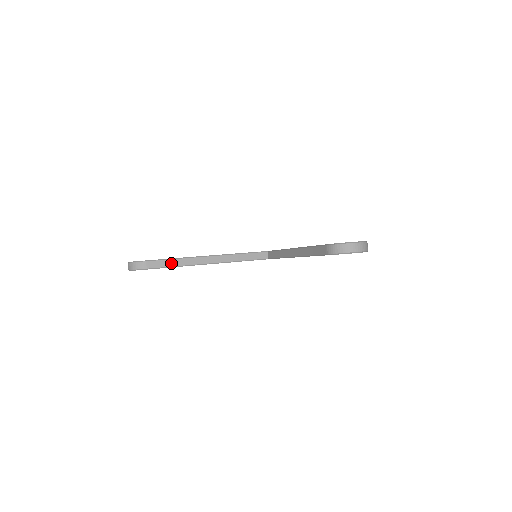
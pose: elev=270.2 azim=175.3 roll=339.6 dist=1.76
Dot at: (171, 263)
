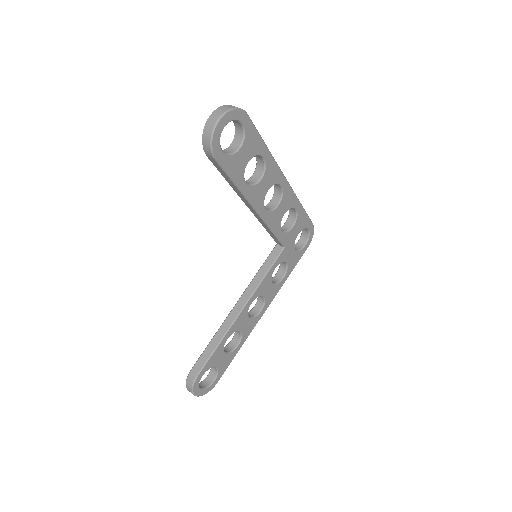
Dot at: (210, 349)
